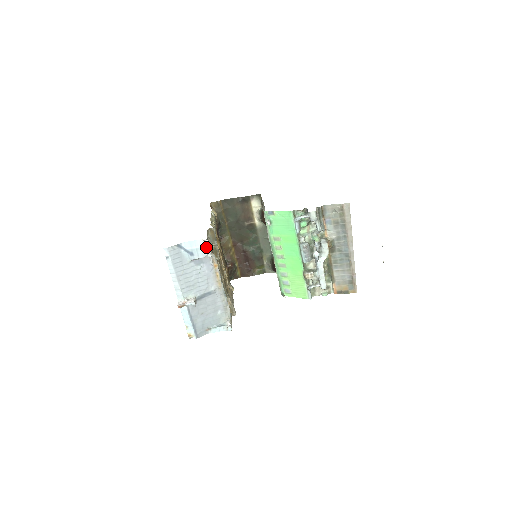
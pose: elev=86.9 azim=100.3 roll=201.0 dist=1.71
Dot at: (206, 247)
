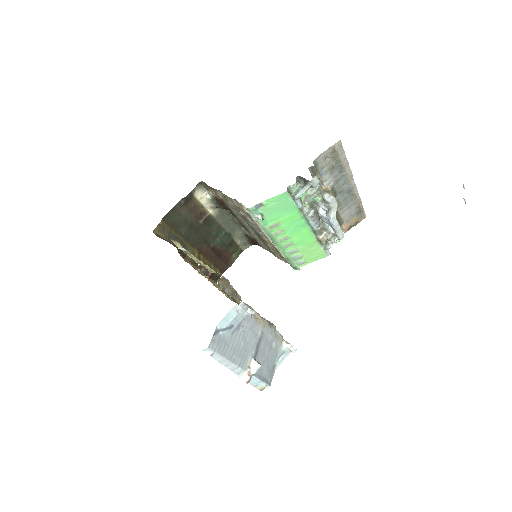
Dot at: (244, 308)
